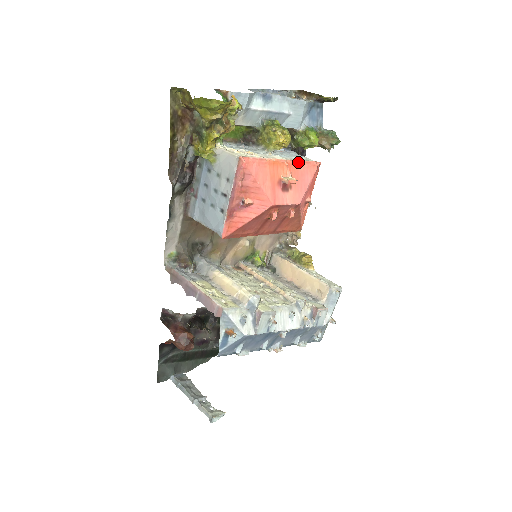
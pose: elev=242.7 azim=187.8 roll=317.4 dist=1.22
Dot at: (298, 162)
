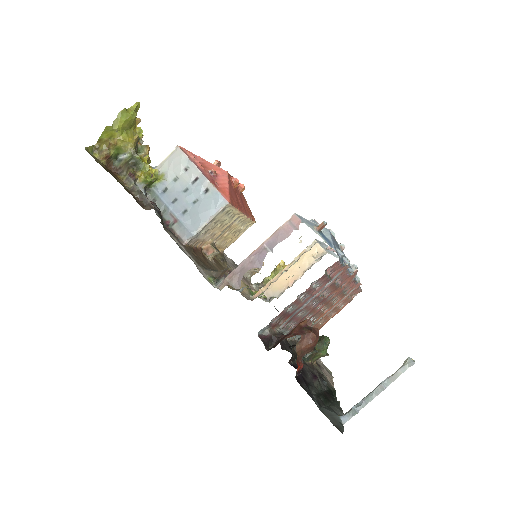
Dot at: occluded
